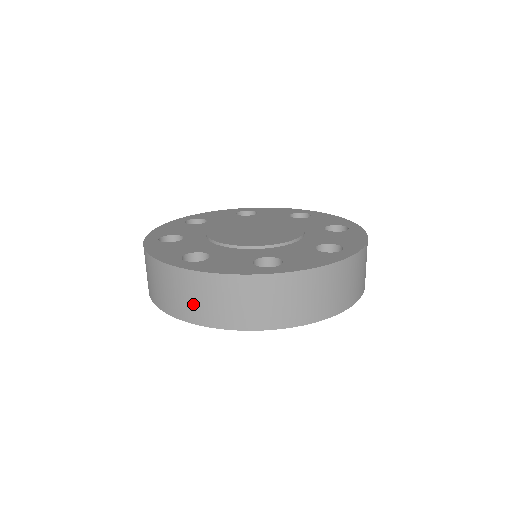
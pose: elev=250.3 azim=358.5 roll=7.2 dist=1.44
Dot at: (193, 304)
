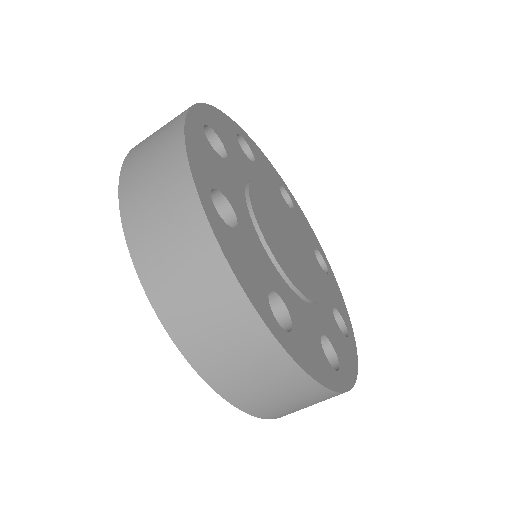
Dot at: (163, 254)
